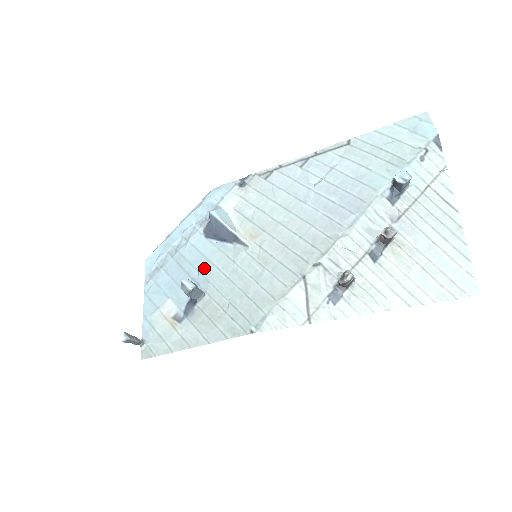
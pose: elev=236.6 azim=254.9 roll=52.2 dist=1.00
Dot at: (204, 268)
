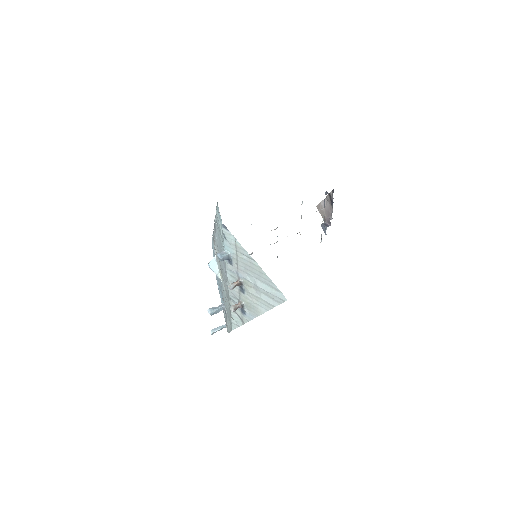
Dot at: occluded
